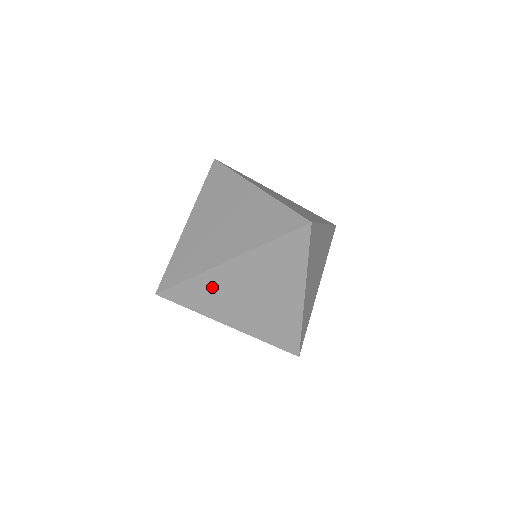
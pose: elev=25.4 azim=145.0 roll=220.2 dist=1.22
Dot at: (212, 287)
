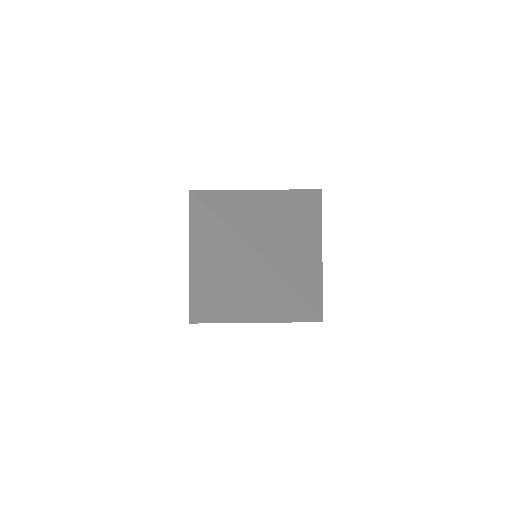
Dot at: (223, 308)
